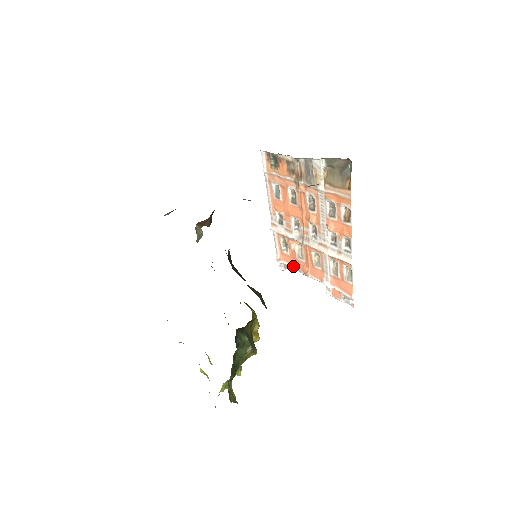
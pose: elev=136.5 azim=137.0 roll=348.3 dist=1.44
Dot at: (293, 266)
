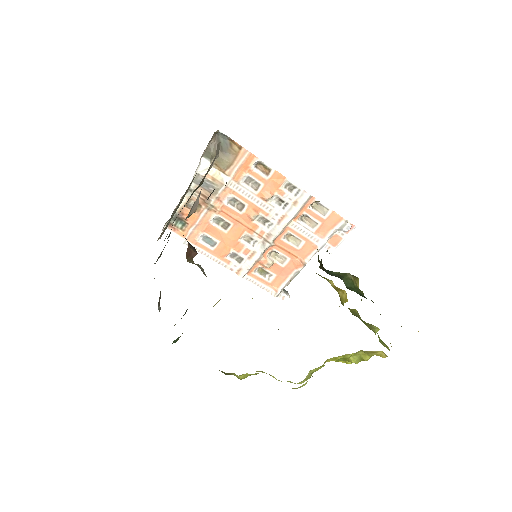
Dot at: (289, 278)
